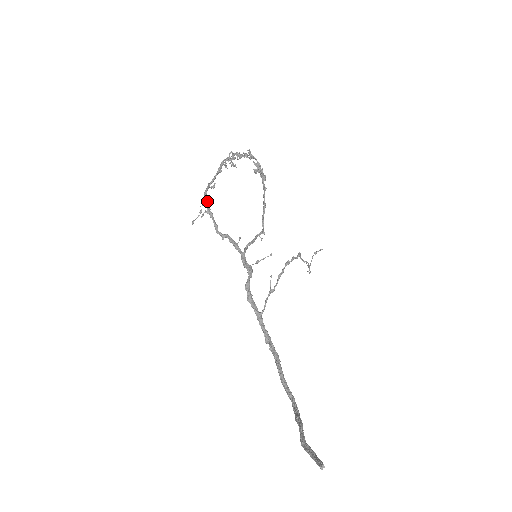
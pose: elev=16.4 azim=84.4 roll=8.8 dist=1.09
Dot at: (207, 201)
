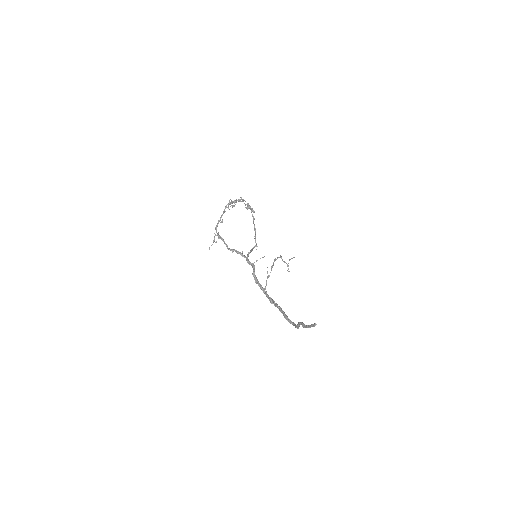
Dot at: (218, 232)
